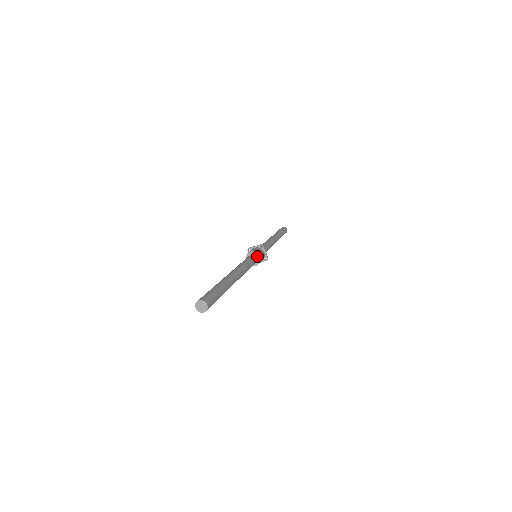
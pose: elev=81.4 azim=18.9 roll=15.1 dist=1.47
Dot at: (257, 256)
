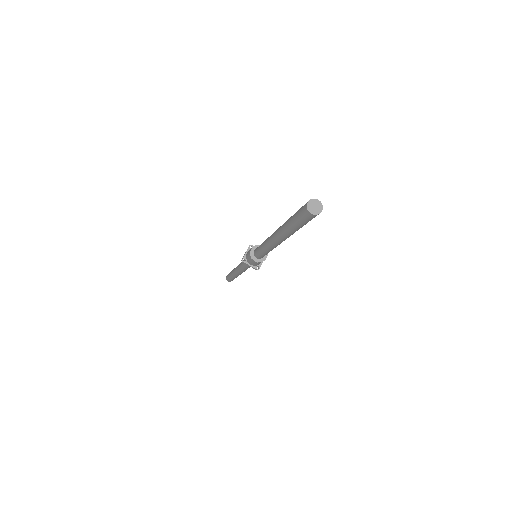
Dot at: (265, 255)
